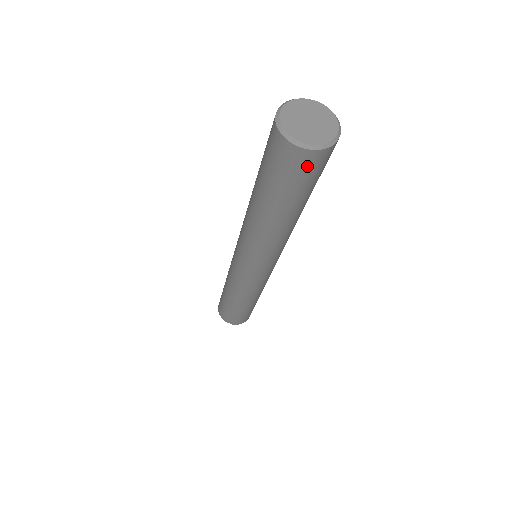
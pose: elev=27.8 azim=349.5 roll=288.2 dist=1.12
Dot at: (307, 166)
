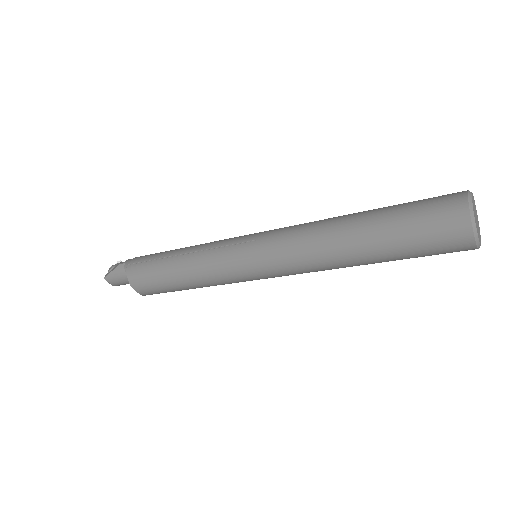
Dot at: (454, 251)
